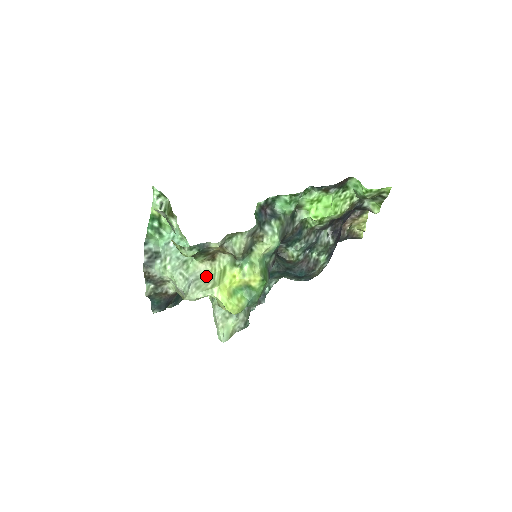
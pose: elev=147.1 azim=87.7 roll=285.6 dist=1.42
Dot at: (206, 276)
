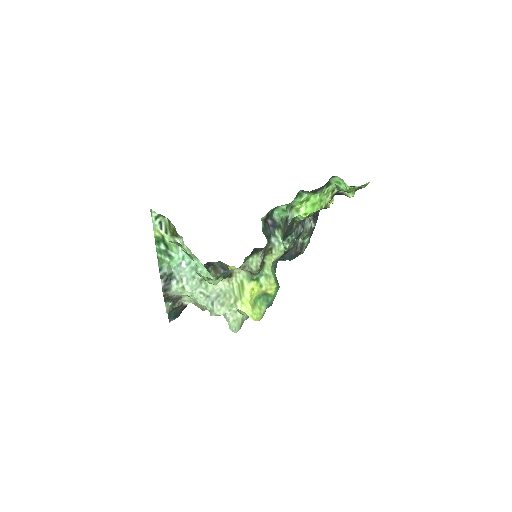
Dot at: (226, 291)
